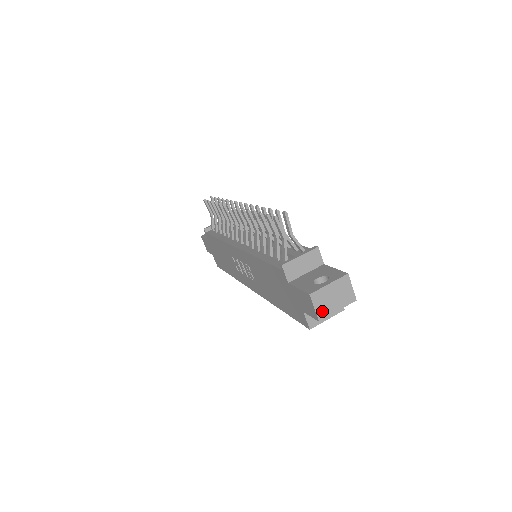
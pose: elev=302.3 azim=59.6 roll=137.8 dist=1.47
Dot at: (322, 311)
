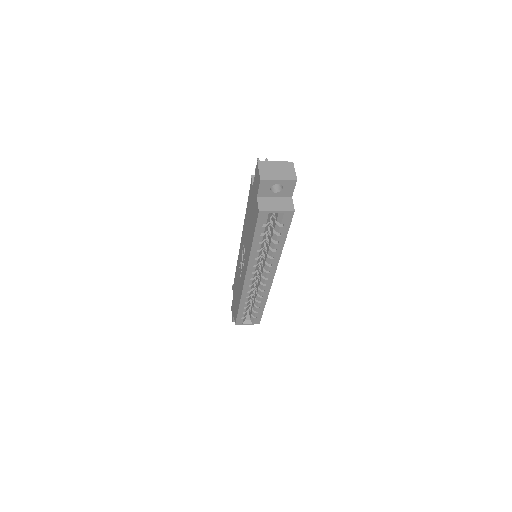
Dot at: (265, 174)
